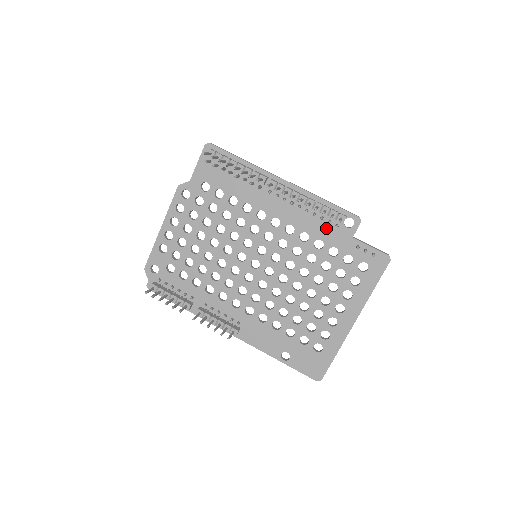
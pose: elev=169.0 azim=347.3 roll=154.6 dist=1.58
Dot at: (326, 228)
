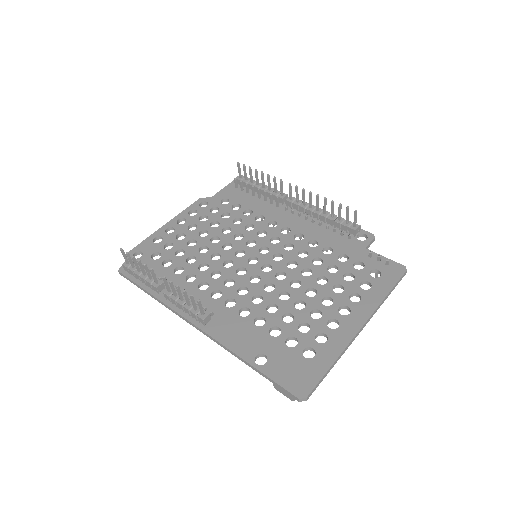
Dot at: (338, 239)
